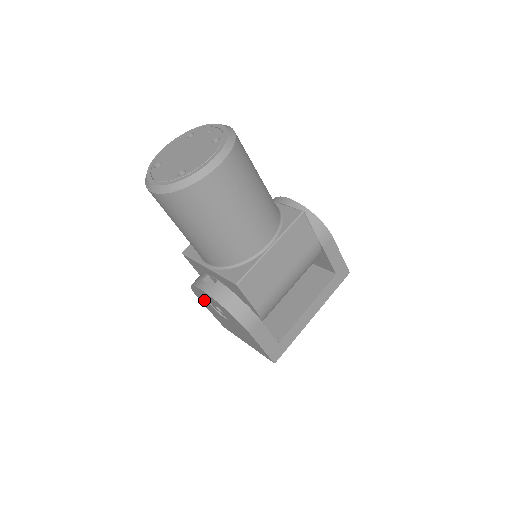
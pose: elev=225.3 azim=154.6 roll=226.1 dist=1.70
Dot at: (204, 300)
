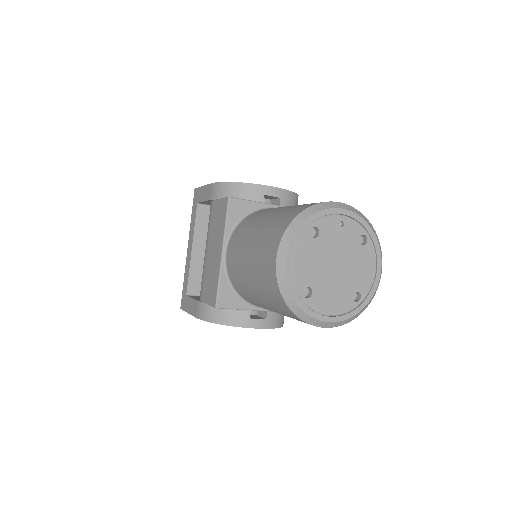
Dot at: occluded
